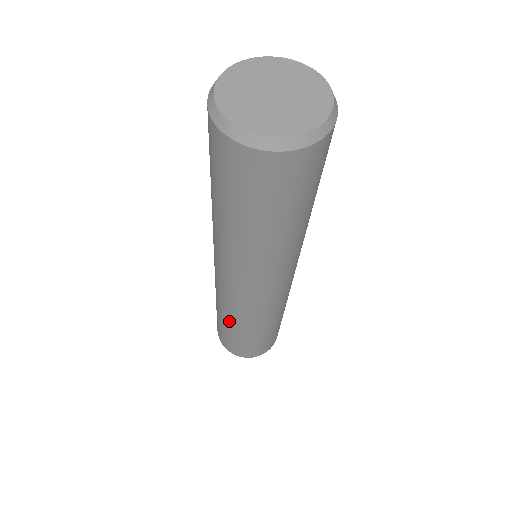
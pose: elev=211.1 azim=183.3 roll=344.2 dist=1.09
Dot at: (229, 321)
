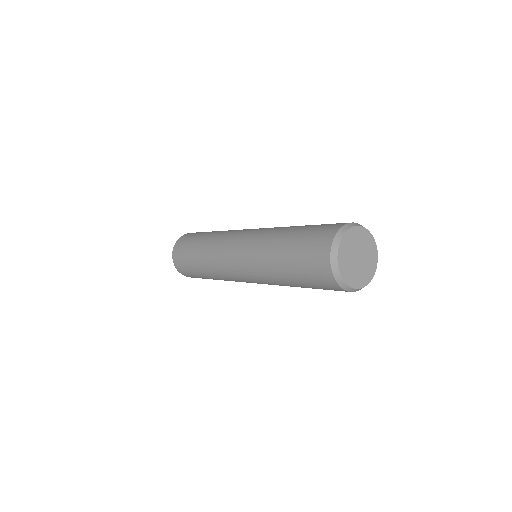
Dot at: (208, 273)
